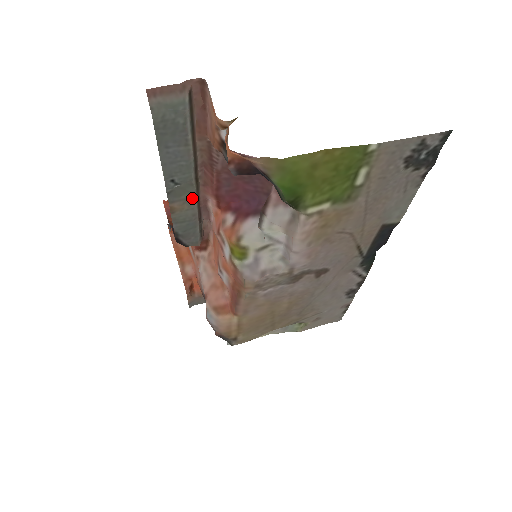
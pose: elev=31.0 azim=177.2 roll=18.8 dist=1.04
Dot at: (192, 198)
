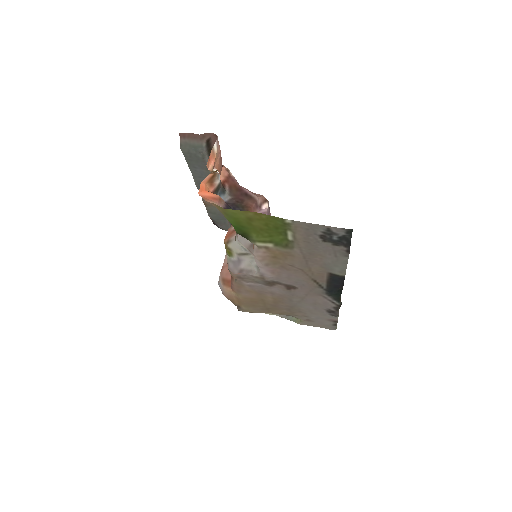
Dot at: occluded
